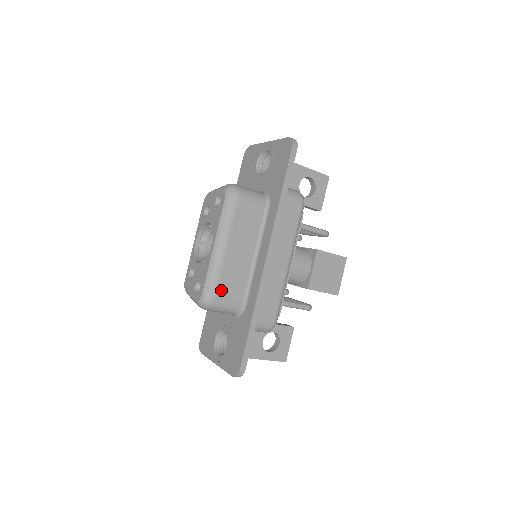
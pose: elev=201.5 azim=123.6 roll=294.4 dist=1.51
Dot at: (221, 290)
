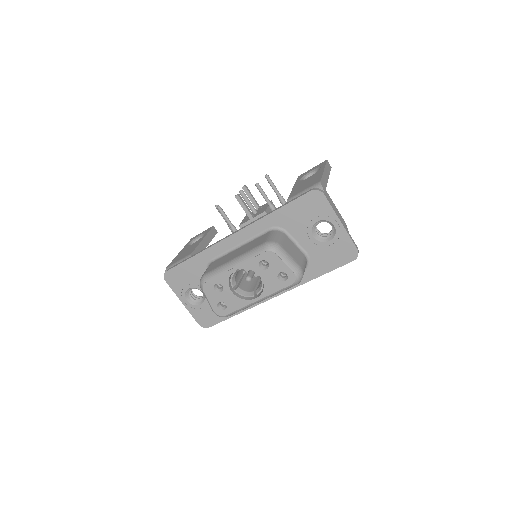
Dot at: occluded
